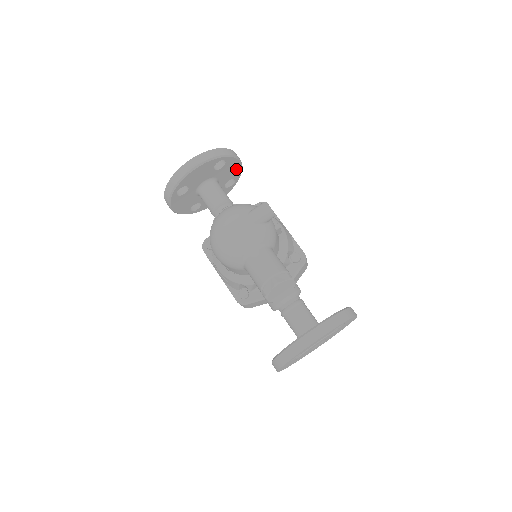
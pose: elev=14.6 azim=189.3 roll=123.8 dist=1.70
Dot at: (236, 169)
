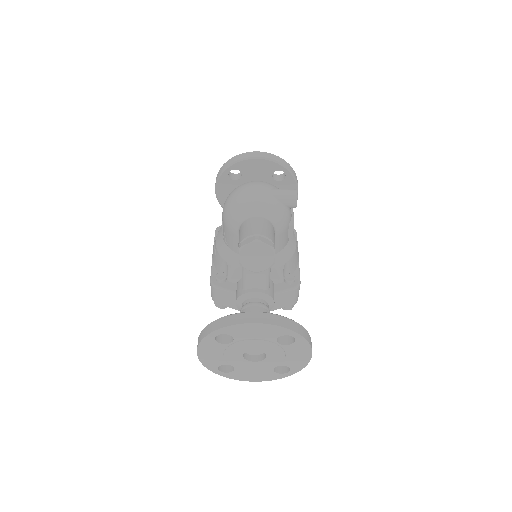
Dot at: occluded
